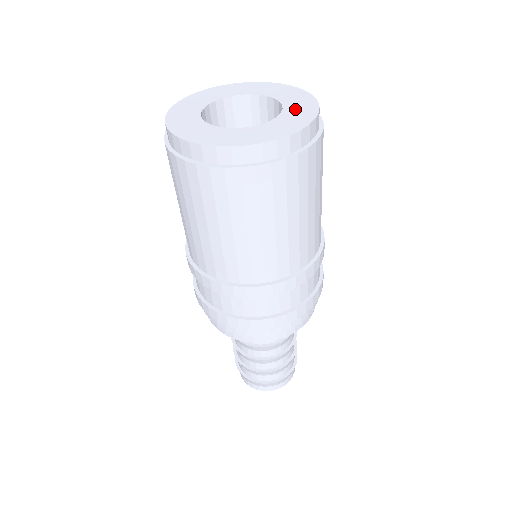
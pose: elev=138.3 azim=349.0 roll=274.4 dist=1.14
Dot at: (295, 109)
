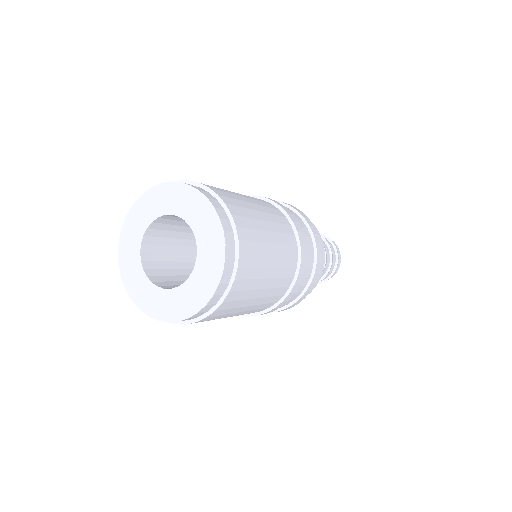
Dot at: (192, 212)
